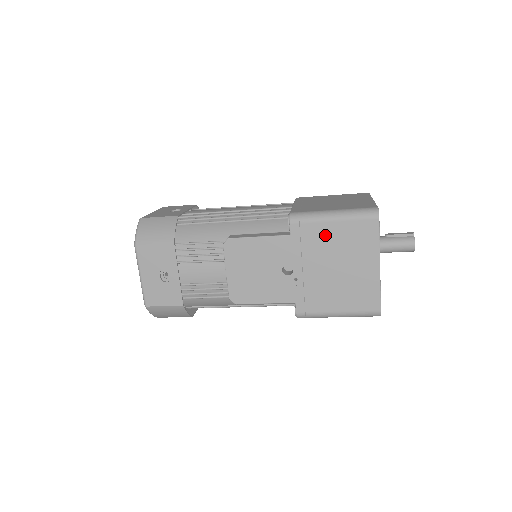
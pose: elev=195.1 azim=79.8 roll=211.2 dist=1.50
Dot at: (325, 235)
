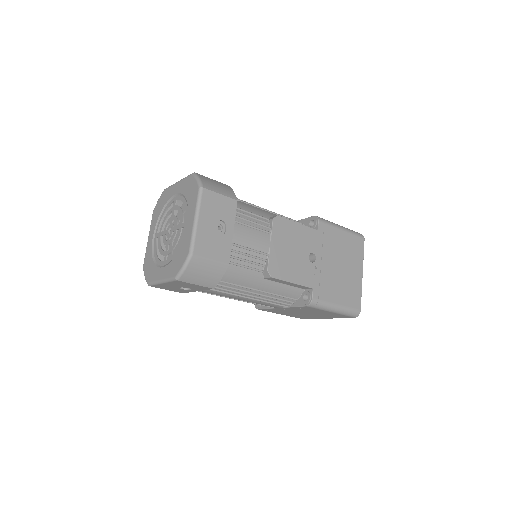
Dot at: (337, 239)
